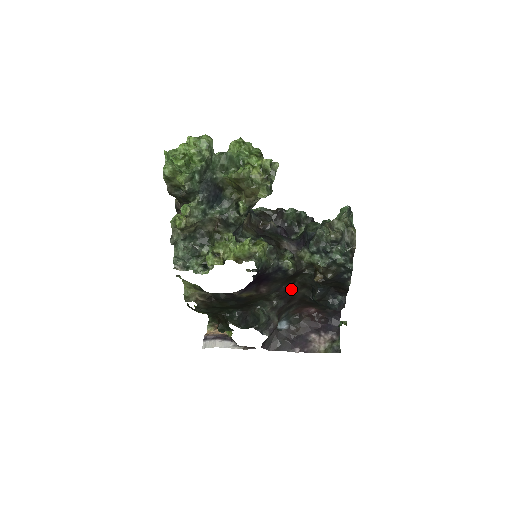
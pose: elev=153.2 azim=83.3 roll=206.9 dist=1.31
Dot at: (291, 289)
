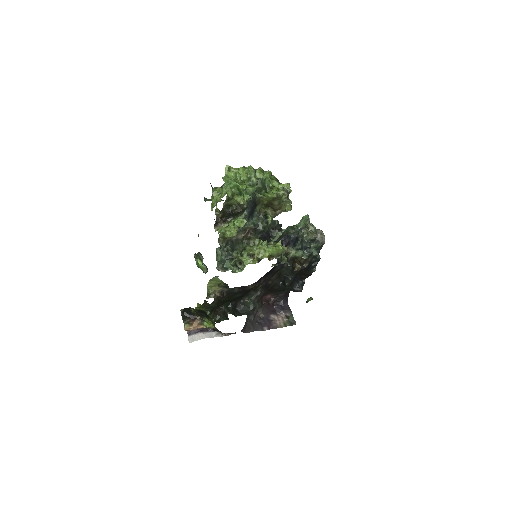
Dot at: (270, 280)
